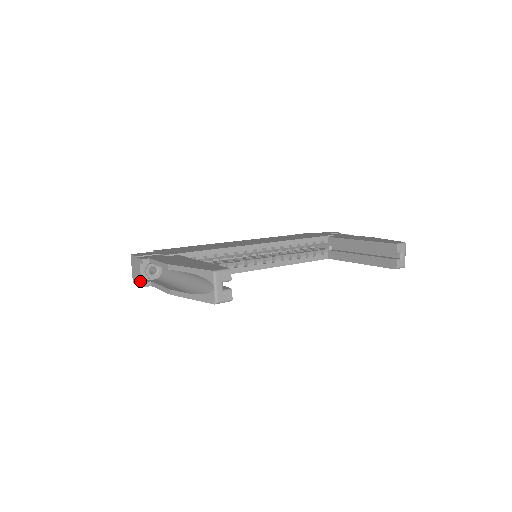
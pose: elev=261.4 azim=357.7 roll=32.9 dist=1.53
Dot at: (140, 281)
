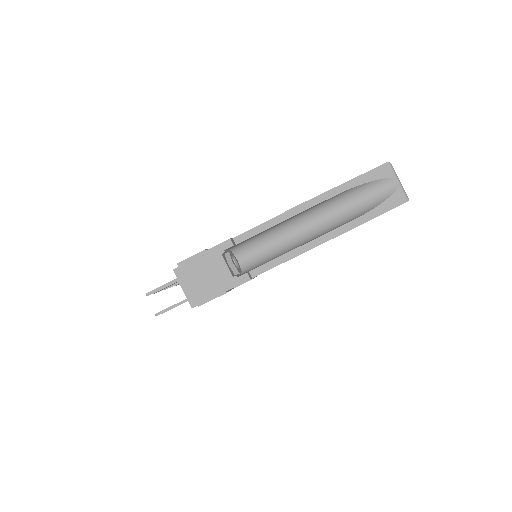
Dot at: (230, 281)
